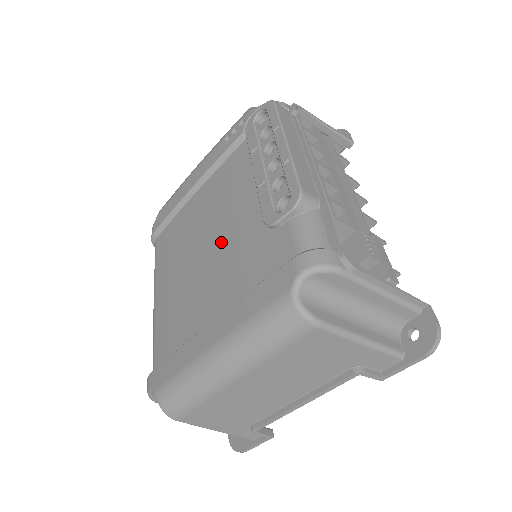
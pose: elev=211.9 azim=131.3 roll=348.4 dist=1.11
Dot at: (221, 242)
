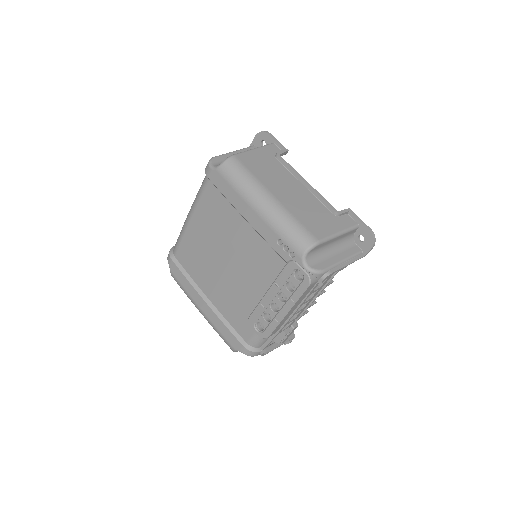
Dot at: (232, 280)
